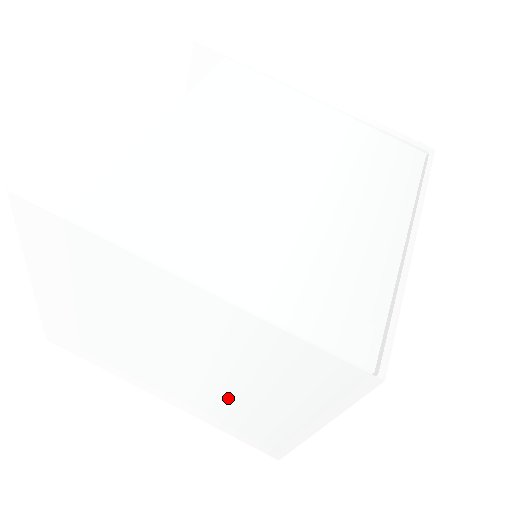
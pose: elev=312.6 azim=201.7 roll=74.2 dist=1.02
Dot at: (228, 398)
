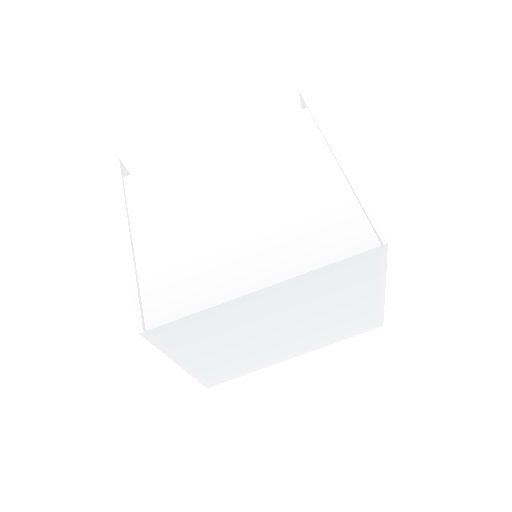
Dot at: occluded
